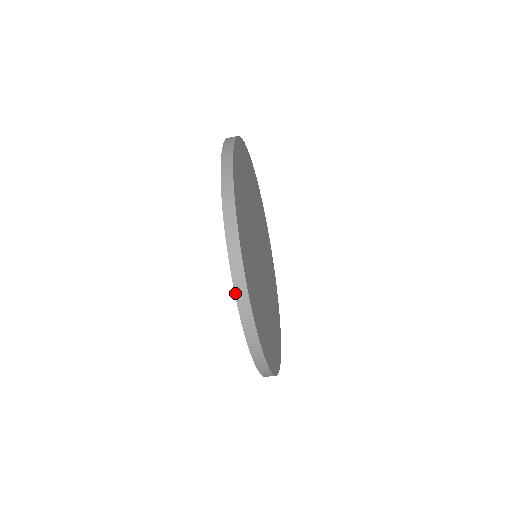
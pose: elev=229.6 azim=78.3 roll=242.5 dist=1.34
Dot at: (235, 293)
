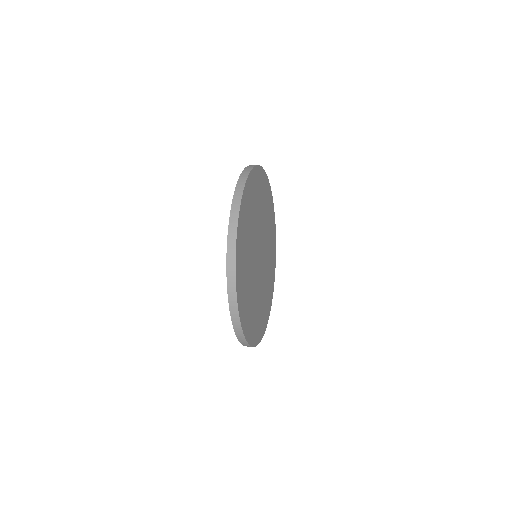
Dot at: (232, 321)
